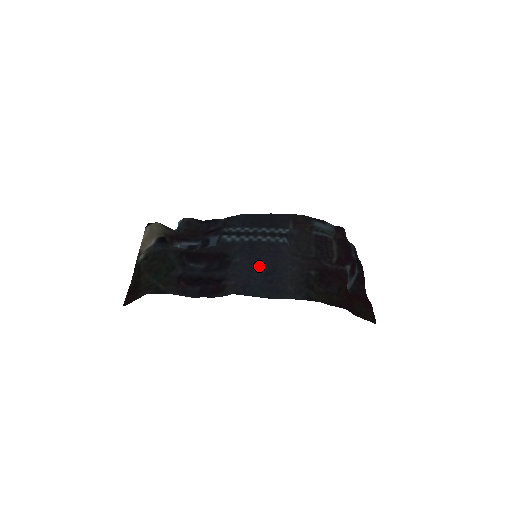
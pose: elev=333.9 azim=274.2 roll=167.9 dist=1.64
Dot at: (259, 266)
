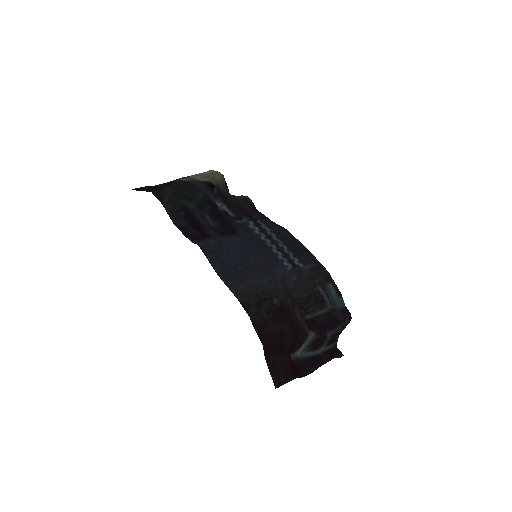
Dot at: (245, 256)
